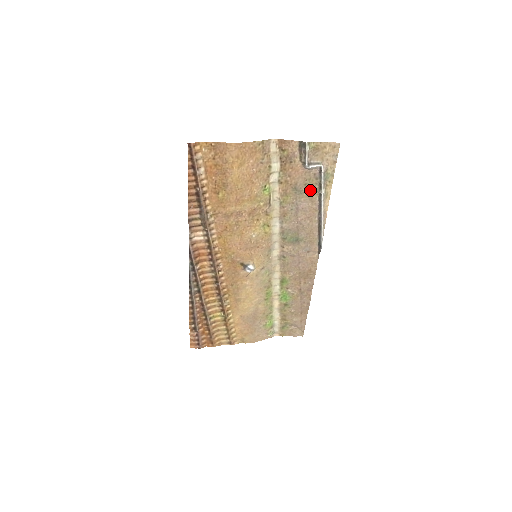
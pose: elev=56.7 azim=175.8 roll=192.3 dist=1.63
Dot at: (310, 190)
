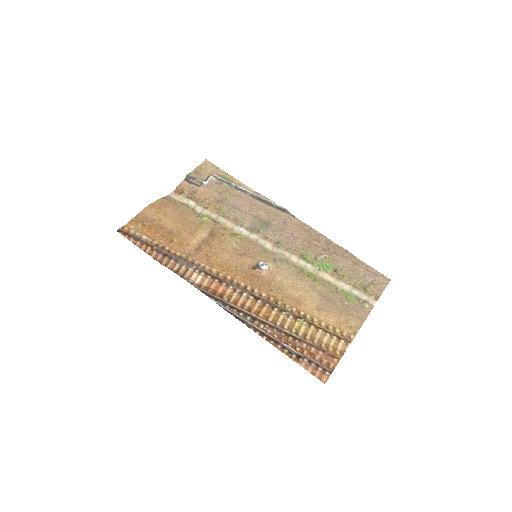
Dot at: (227, 193)
